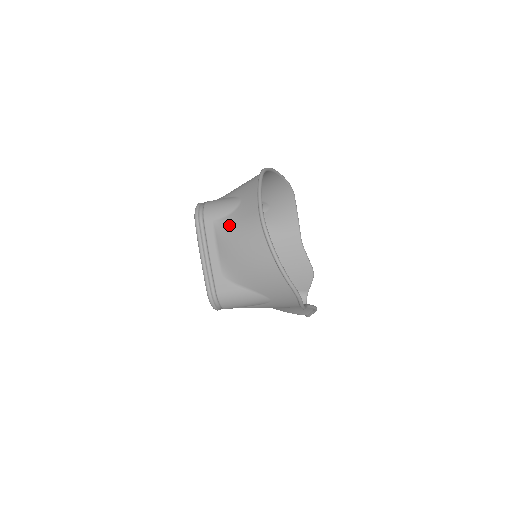
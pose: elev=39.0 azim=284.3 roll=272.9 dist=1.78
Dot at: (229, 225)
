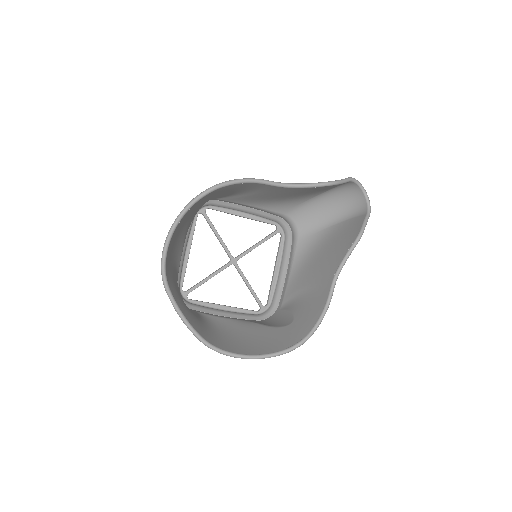
Dot at: occluded
